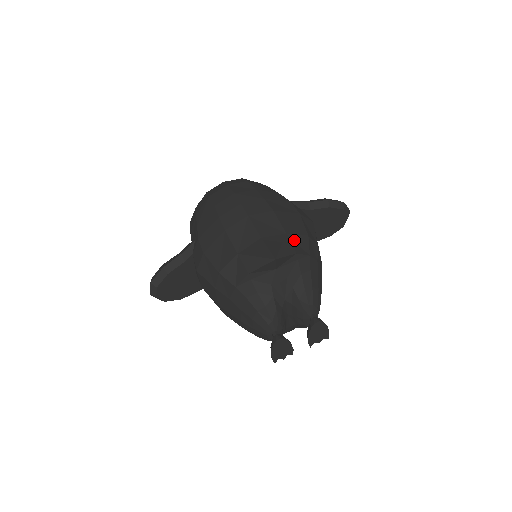
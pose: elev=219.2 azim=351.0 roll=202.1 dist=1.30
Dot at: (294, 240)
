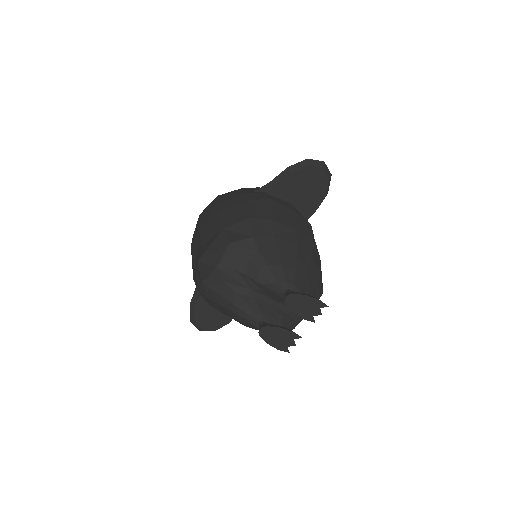
Dot at: (232, 231)
